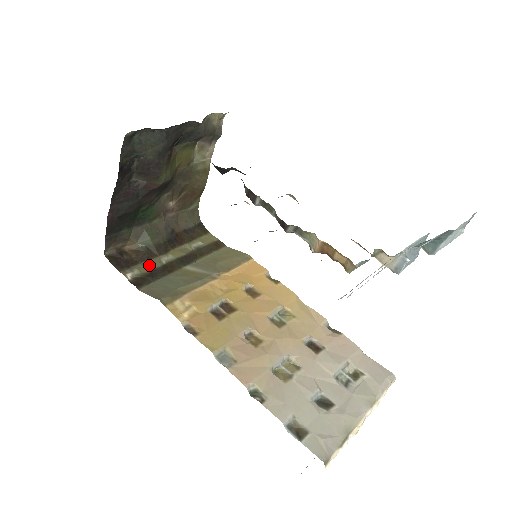
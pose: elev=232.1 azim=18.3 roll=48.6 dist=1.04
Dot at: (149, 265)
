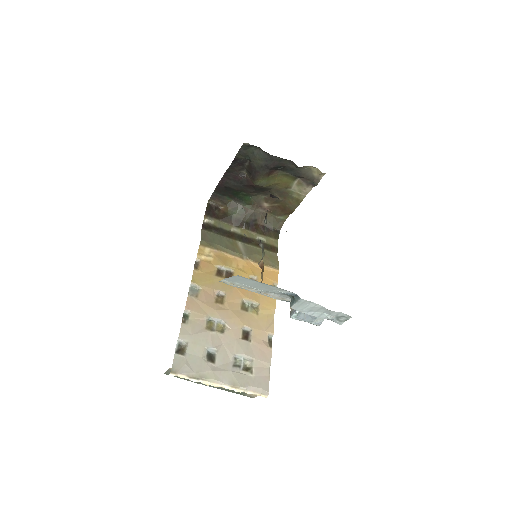
Dot at: (222, 225)
